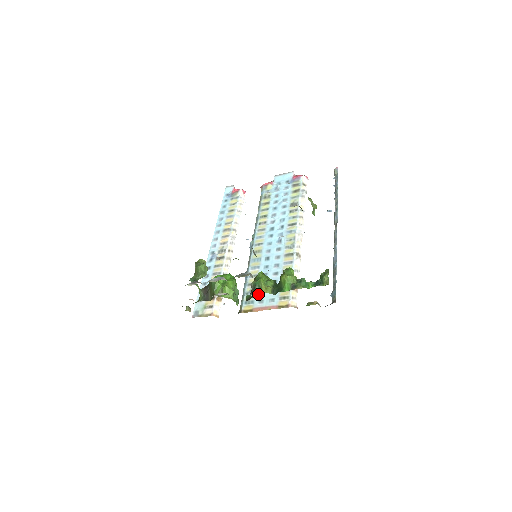
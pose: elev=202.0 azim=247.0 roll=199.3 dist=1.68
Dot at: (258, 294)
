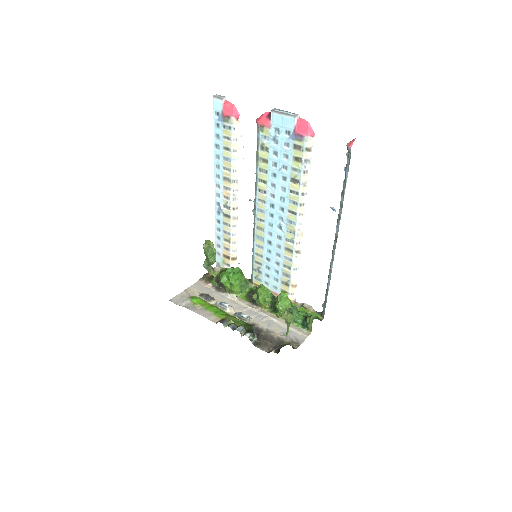
Dot at: (264, 276)
